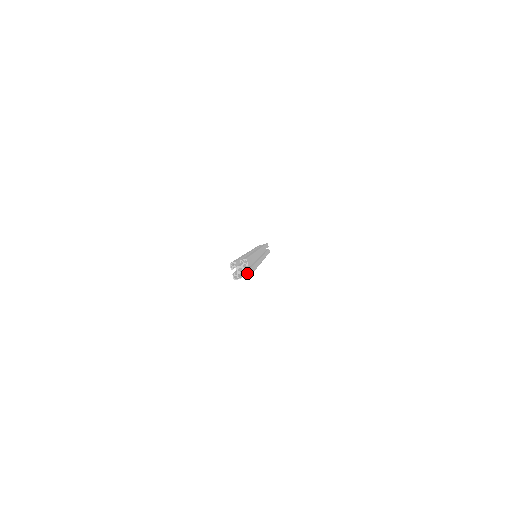
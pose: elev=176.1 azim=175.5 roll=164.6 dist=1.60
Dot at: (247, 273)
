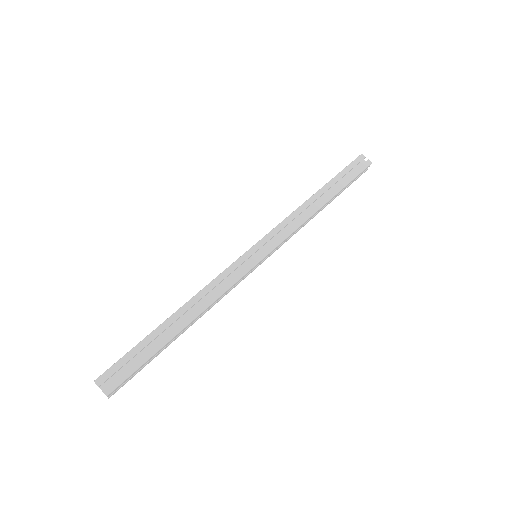
Dot at: occluded
